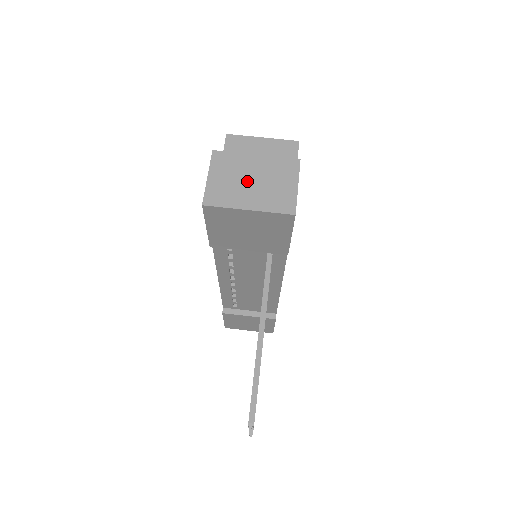
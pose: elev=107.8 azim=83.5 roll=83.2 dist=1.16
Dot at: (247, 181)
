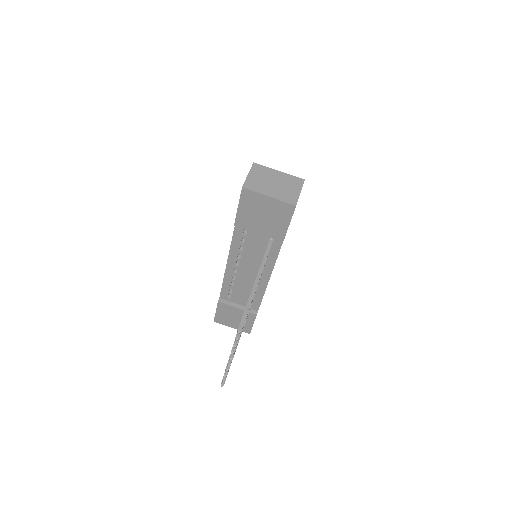
Dot at: (271, 182)
